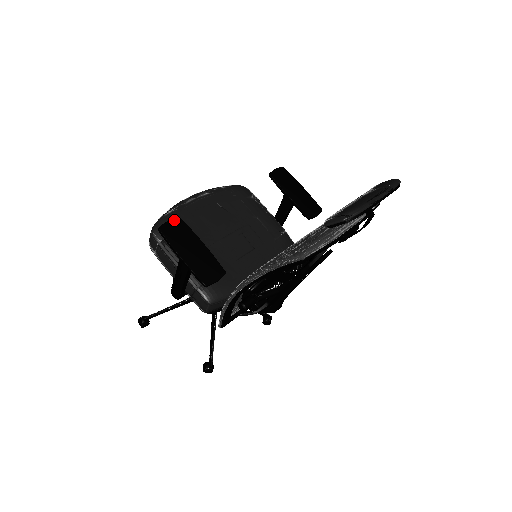
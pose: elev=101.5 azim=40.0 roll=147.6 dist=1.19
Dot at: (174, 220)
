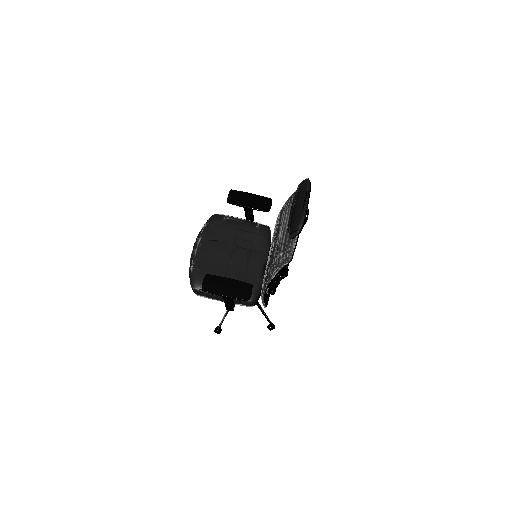
Dot at: (205, 278)
